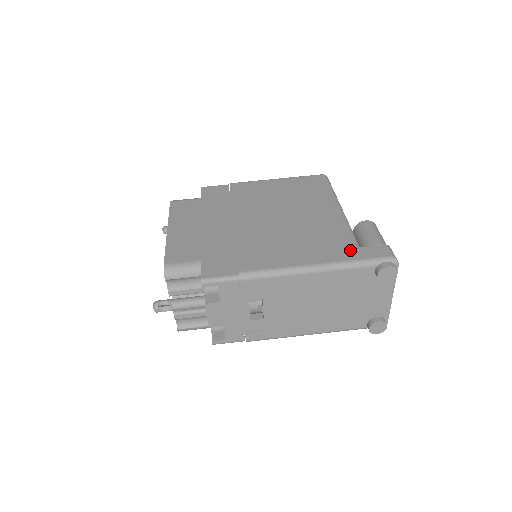
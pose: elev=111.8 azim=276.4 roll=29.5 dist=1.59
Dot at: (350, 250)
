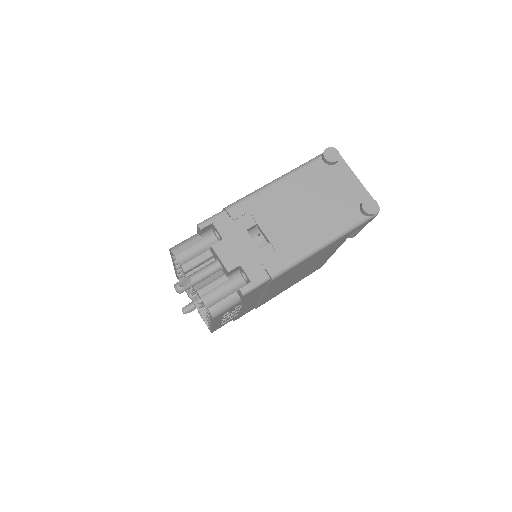
Dot at: occluded
